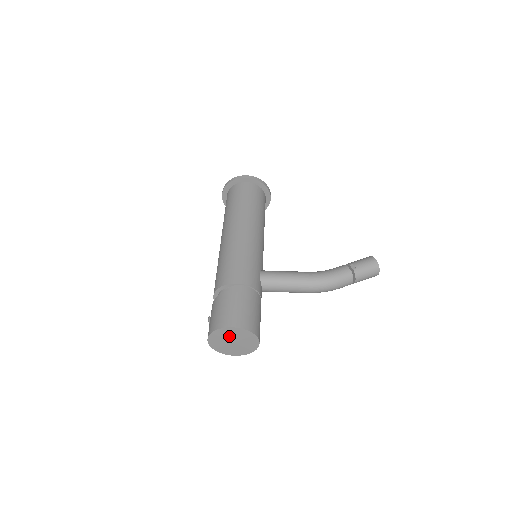
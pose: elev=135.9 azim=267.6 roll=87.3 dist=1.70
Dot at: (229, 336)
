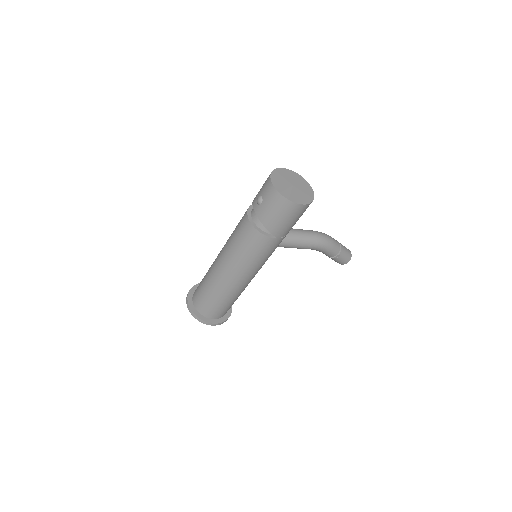
Dot at: (286, 178)
